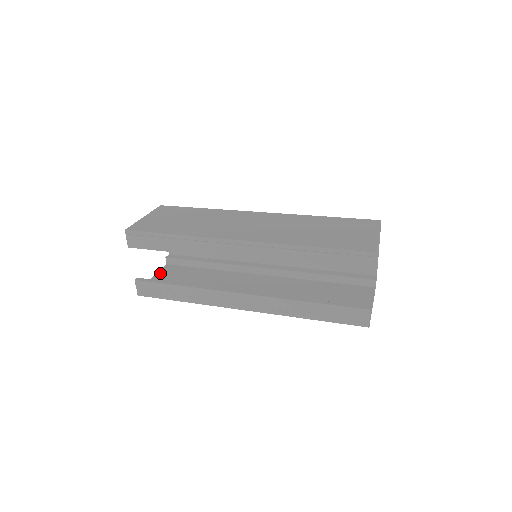
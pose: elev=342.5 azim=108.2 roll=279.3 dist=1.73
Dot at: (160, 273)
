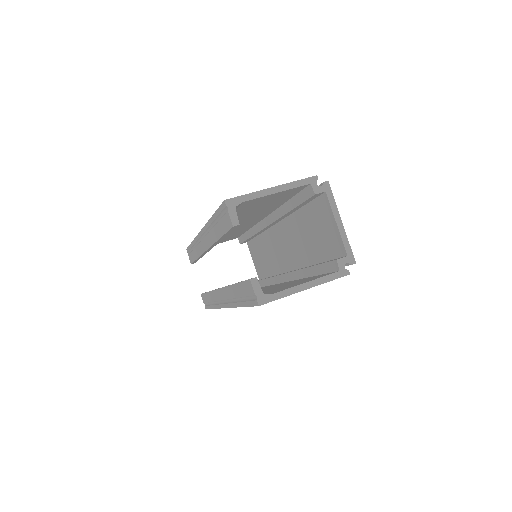
Dot at: occluded
